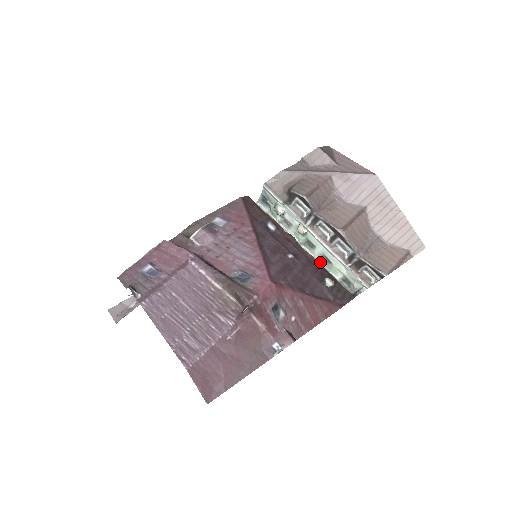
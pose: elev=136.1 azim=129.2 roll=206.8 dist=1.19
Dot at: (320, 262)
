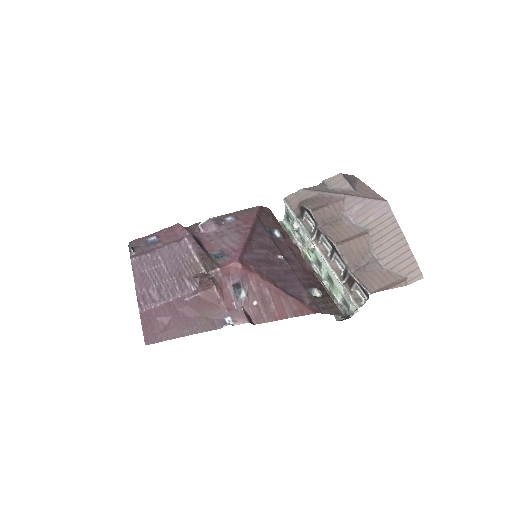
Dot at: (327, 283)
